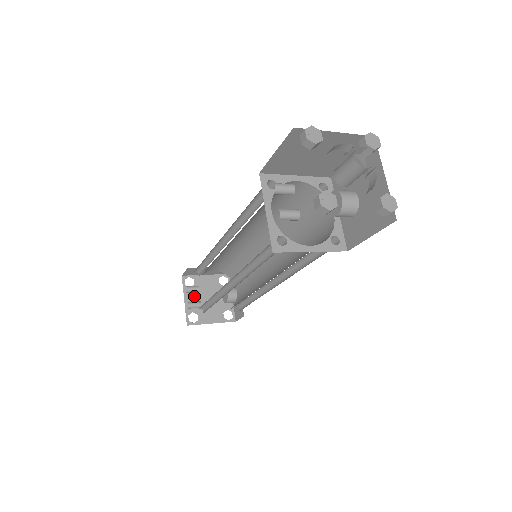
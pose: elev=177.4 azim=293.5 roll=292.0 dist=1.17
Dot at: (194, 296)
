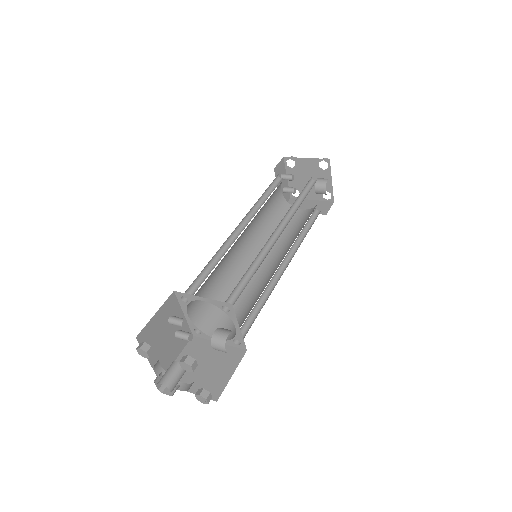
Dot at: (295, 176)
